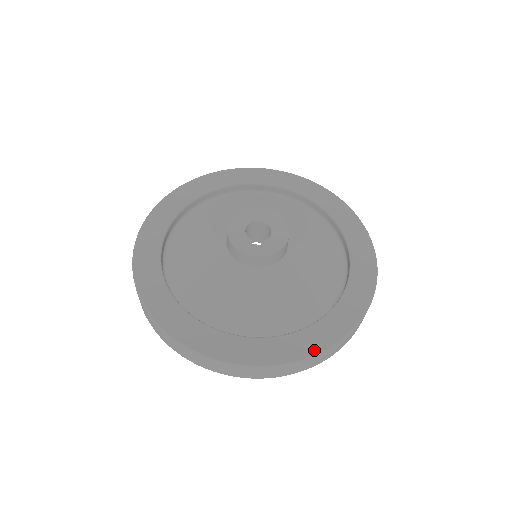
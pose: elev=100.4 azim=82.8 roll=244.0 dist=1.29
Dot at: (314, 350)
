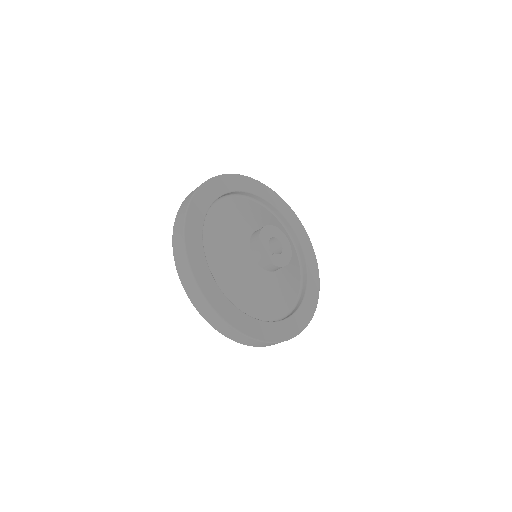
Dot at: (255, 335)
